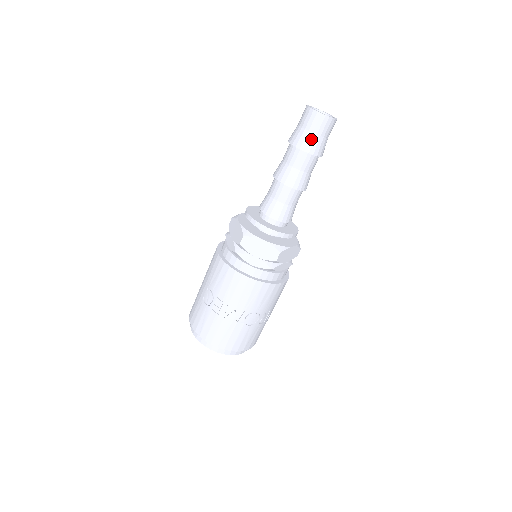
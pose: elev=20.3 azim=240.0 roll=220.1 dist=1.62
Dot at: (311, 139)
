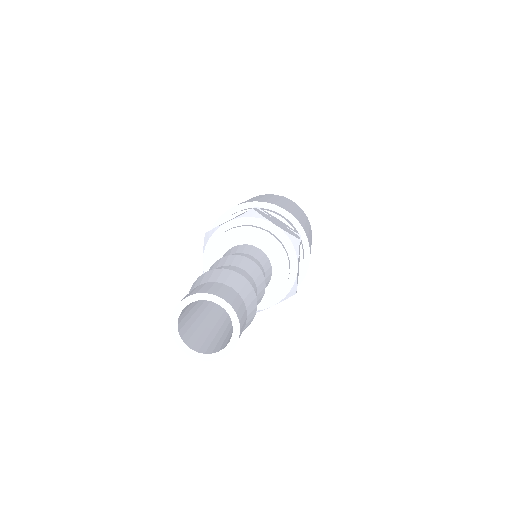
Dot at: occluded
